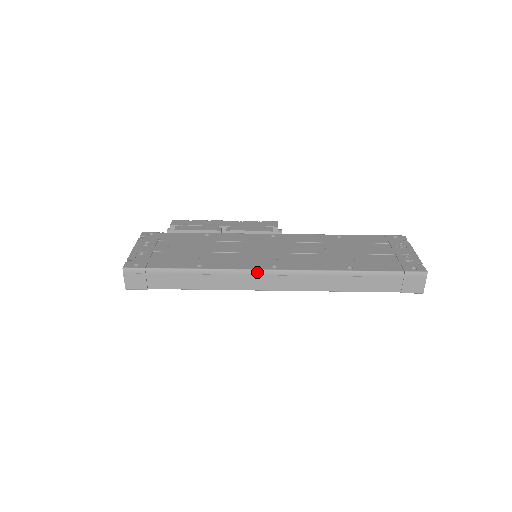
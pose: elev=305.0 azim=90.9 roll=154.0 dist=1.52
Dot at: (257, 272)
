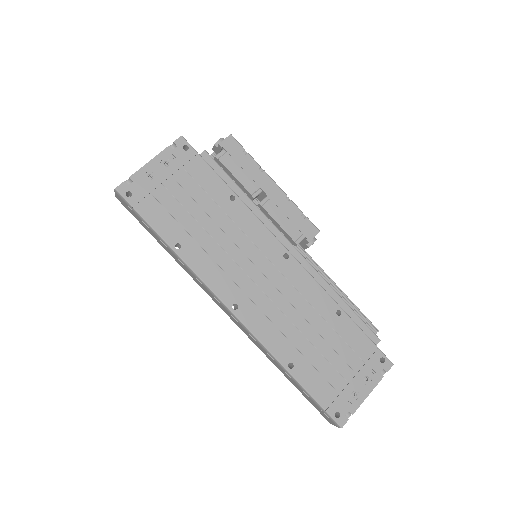
Dot at: (217, 298)
